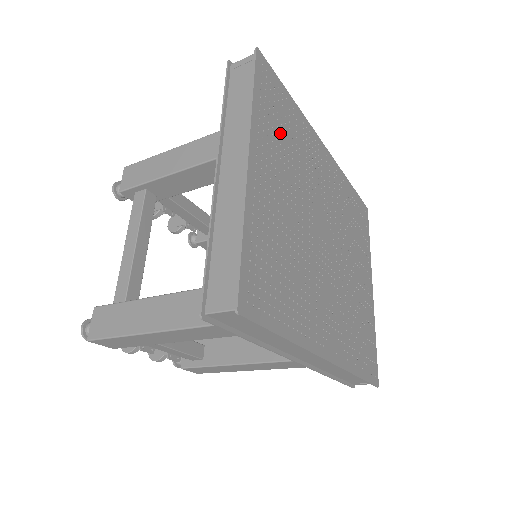
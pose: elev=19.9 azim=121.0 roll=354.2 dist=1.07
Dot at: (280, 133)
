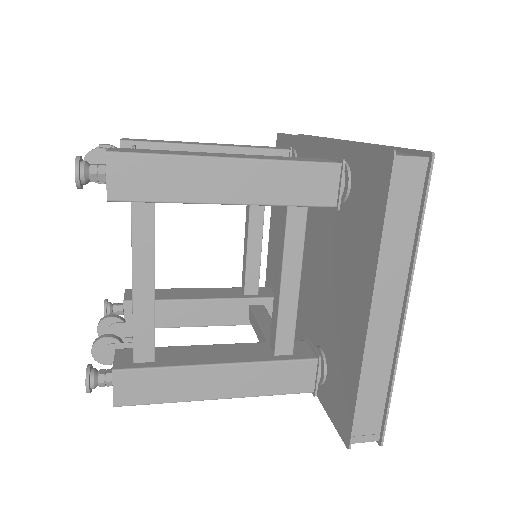
Dot at: occluded
